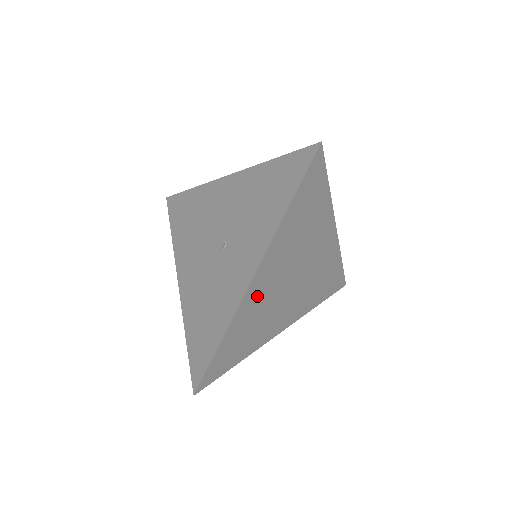
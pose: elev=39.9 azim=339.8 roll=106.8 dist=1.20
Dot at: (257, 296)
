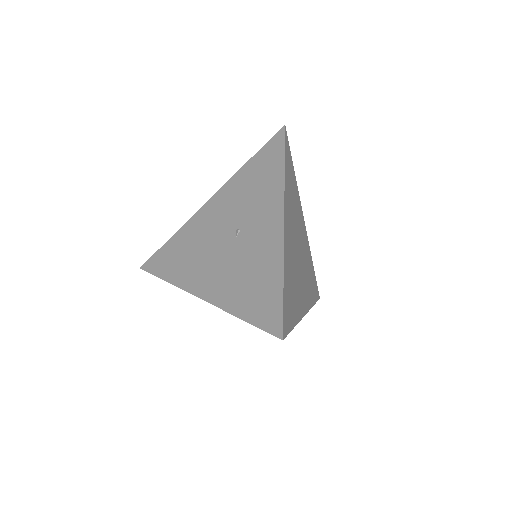
Dot at: (289, 246)
